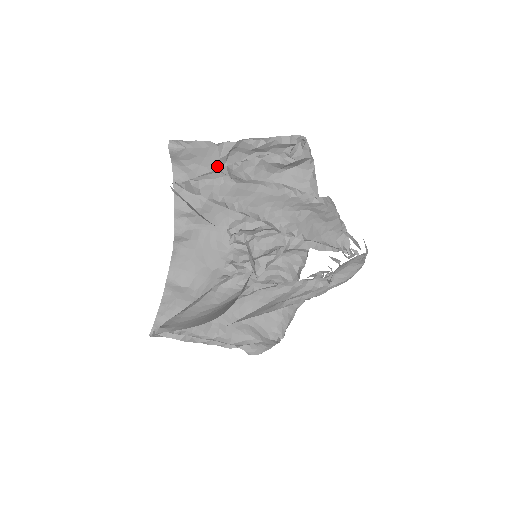
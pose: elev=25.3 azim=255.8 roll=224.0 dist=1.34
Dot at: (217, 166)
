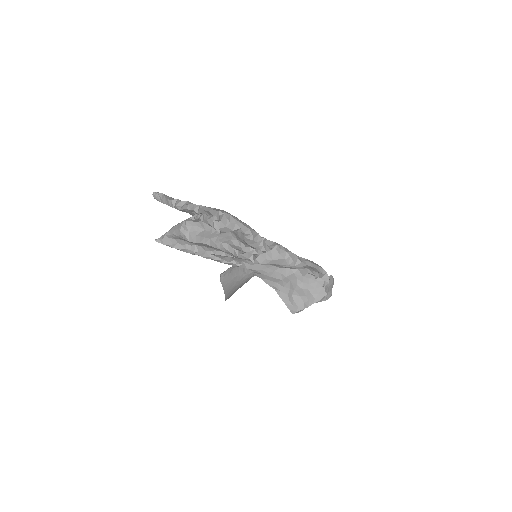
Dot at: (187, 212)
